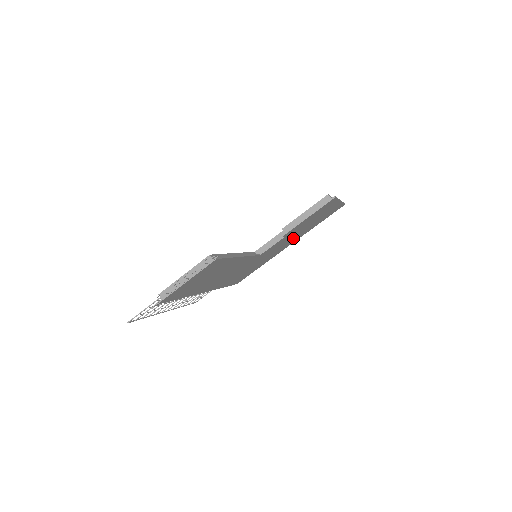
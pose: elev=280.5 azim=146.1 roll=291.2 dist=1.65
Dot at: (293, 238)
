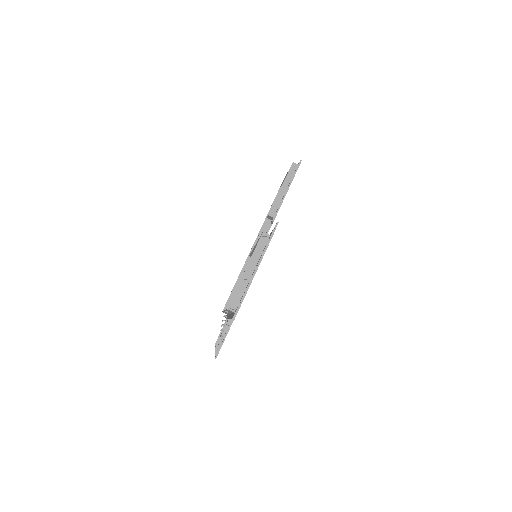
Dot at: occluded
